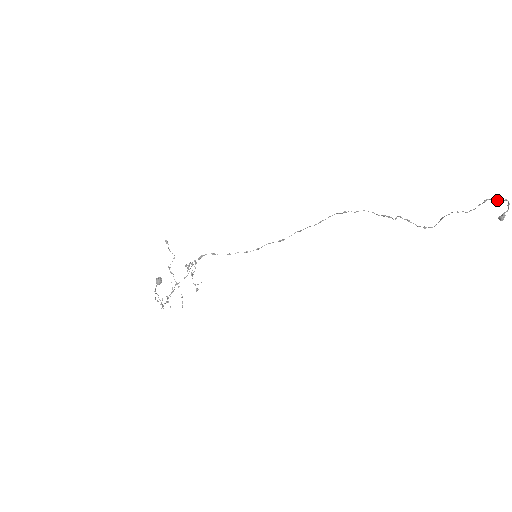
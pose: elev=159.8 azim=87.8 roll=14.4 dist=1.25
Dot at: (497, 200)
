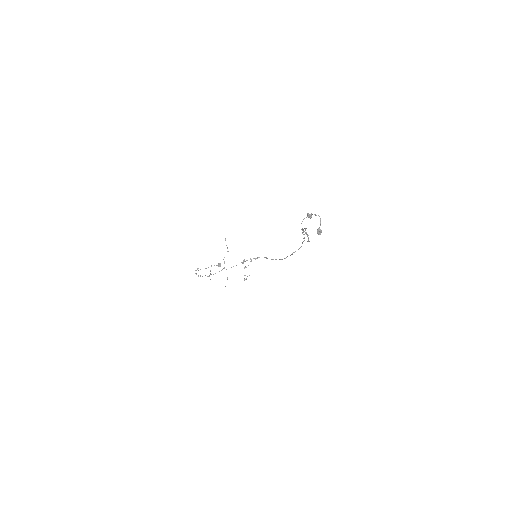
Dot at: (308, 214)
